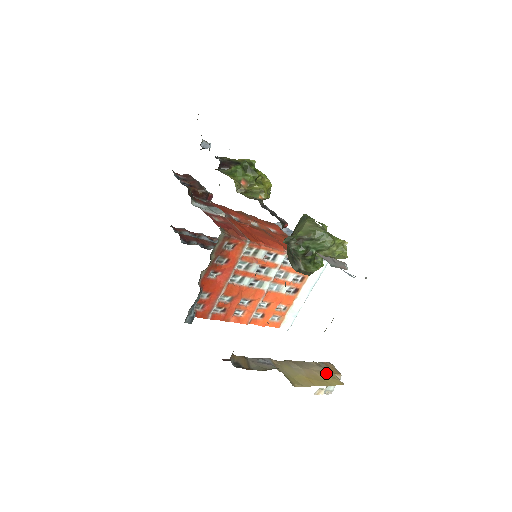
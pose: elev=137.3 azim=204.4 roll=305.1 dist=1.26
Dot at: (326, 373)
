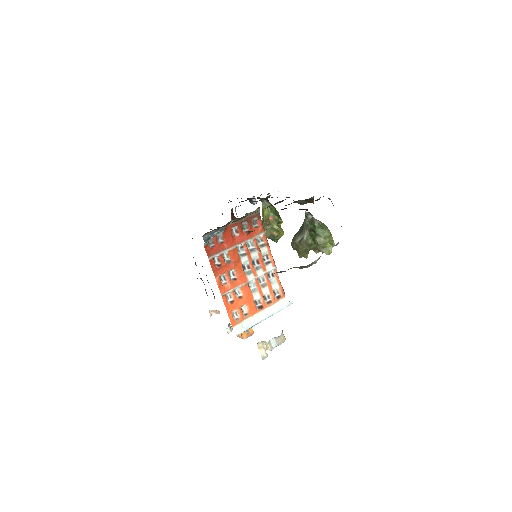
Dot at: occluded
